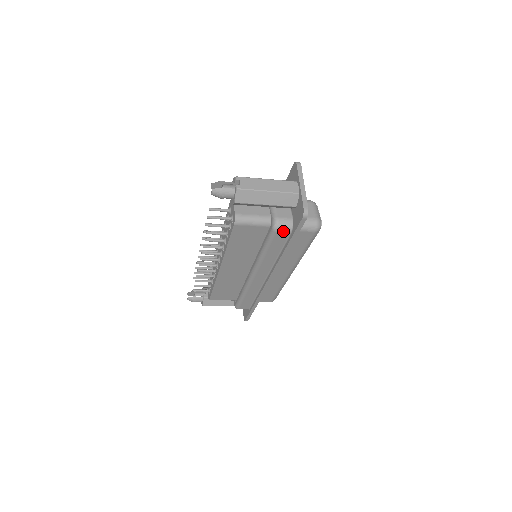
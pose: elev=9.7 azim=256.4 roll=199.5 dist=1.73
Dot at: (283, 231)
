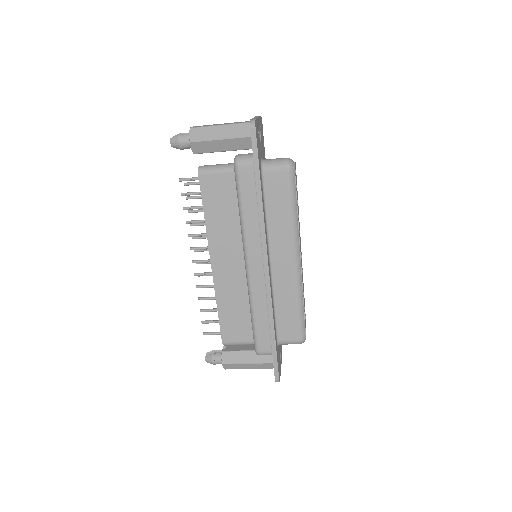
Dot at: (245, 164)
